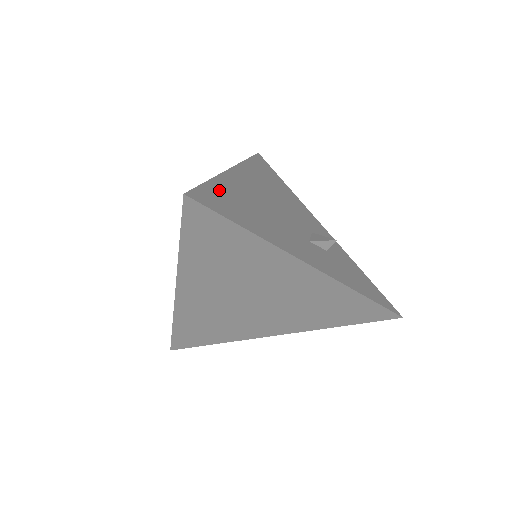
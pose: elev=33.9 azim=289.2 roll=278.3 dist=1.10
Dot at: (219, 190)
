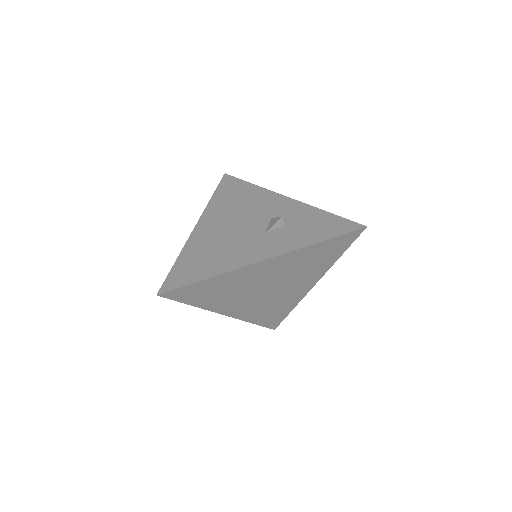
Dot at: (183, 263)
